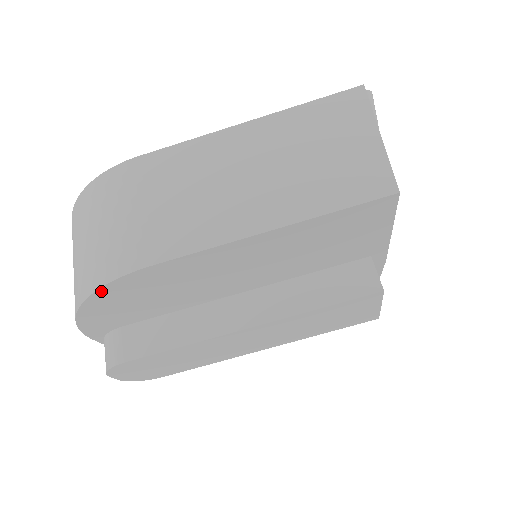
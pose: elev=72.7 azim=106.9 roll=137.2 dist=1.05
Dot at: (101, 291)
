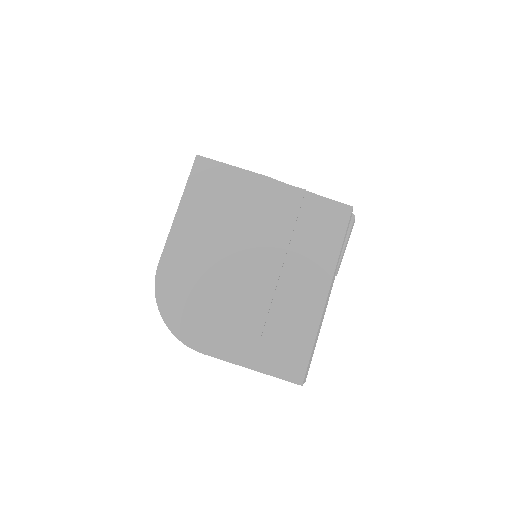
Dot at: (158, 297)
